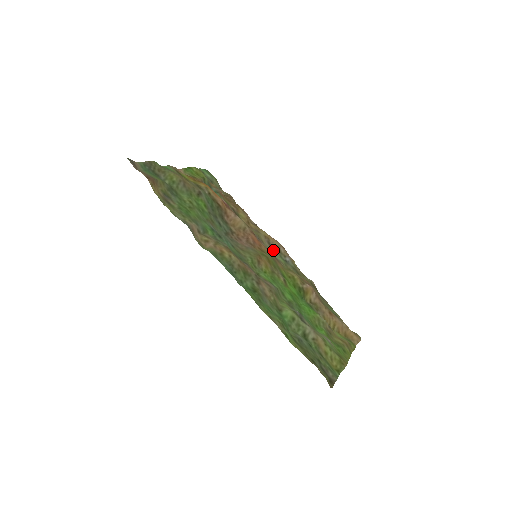
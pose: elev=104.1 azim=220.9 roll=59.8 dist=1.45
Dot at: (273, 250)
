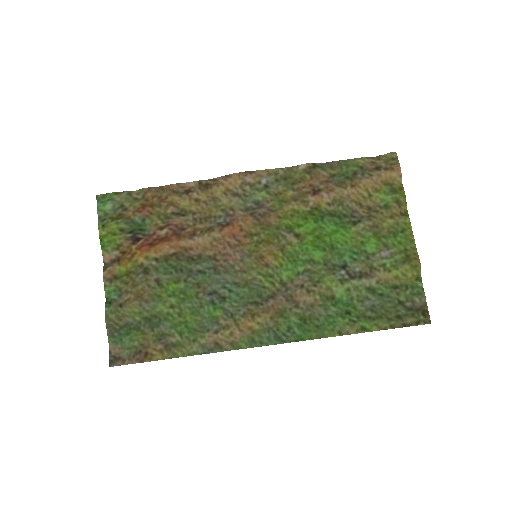
Dot at: (246, 196)
